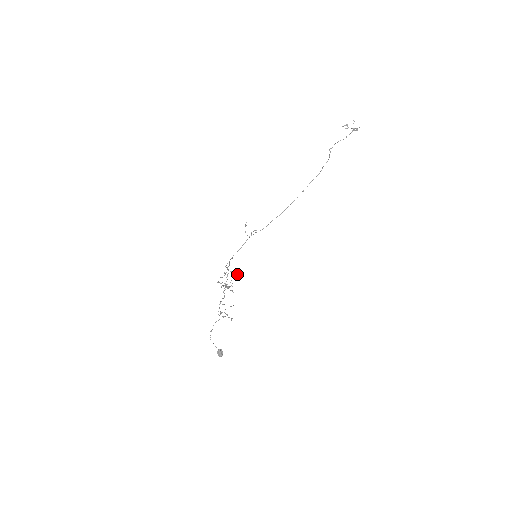
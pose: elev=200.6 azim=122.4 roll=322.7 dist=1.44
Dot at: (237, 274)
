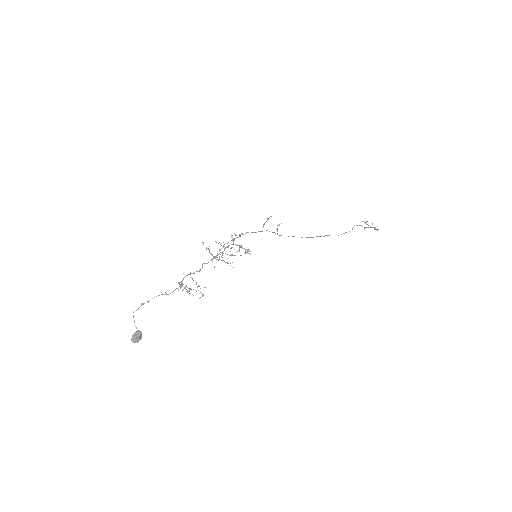
Dot at: occluded
